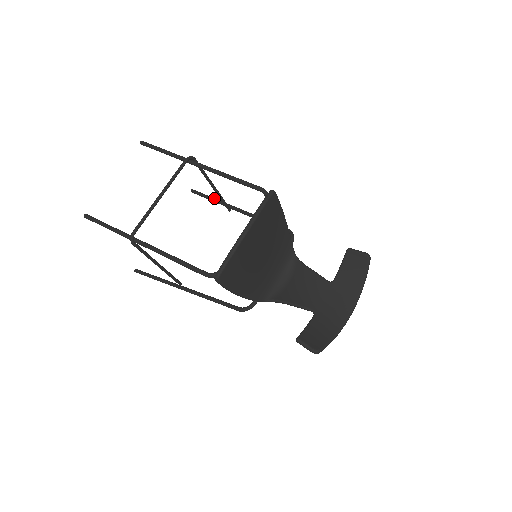
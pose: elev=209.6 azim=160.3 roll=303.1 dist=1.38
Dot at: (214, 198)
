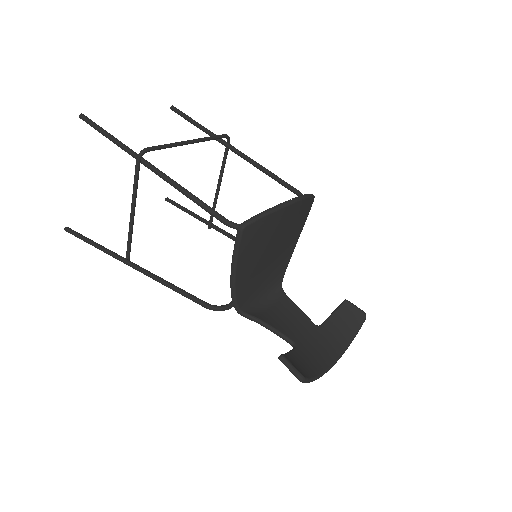
Dot at: occluded
